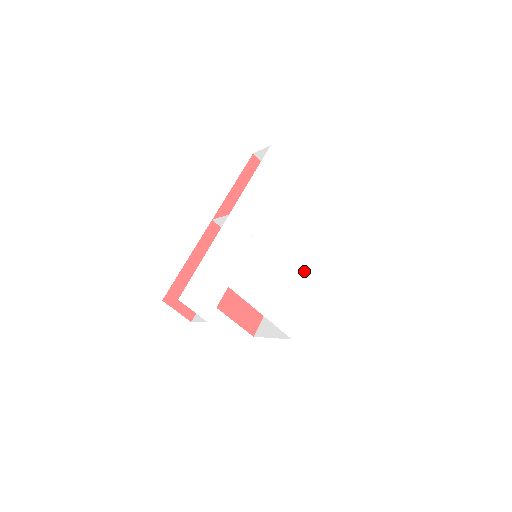
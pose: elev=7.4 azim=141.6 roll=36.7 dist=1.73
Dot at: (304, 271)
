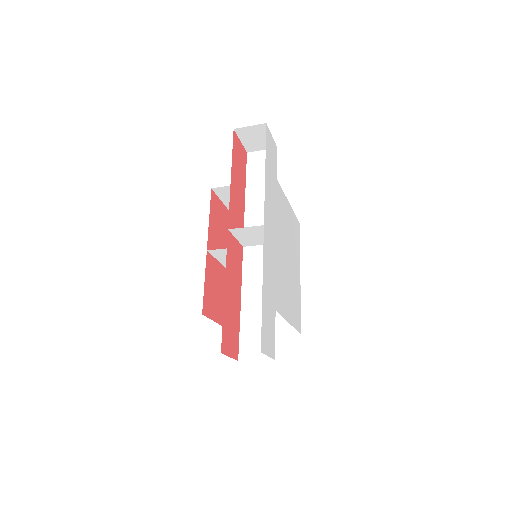
Dot at: (295, 260)
